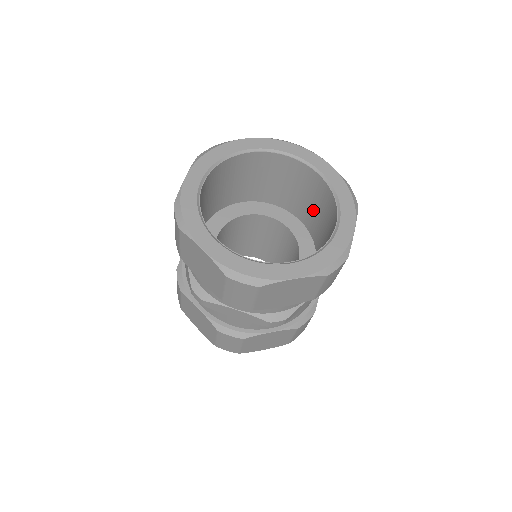
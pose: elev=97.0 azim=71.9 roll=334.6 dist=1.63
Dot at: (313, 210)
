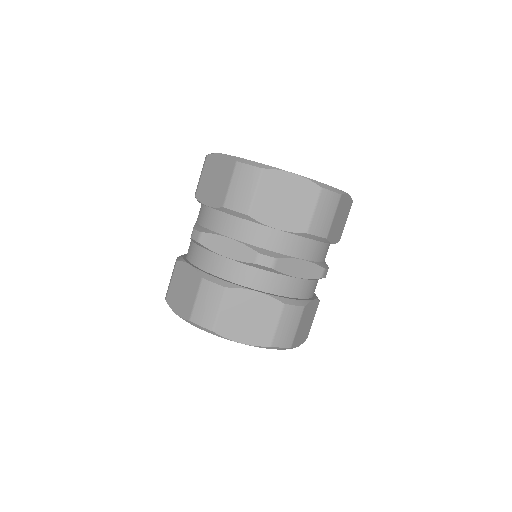
Dot at: occluded
